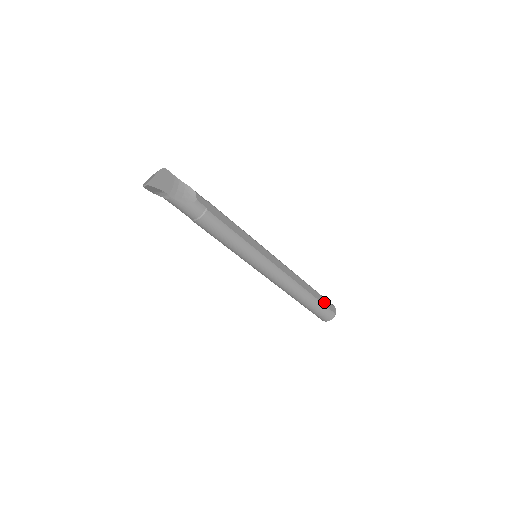
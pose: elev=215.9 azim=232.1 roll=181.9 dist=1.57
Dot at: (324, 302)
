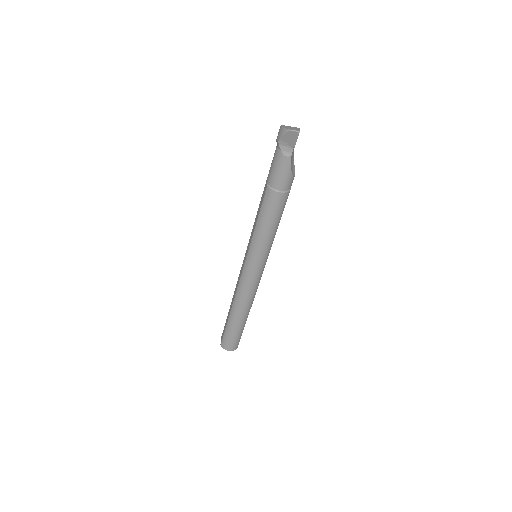
Dot at: occluded
